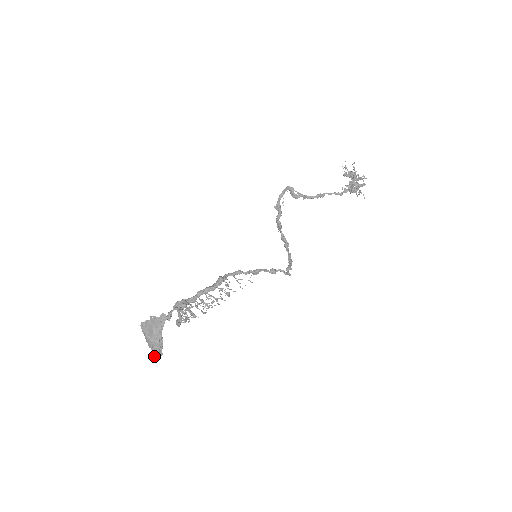
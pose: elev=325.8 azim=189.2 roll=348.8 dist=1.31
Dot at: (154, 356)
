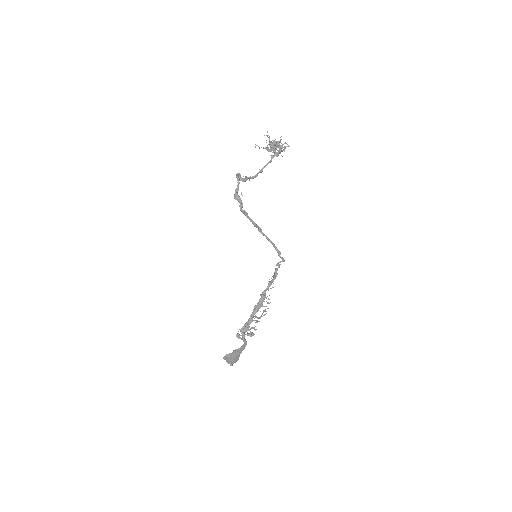
Dot at: (230, 365)
